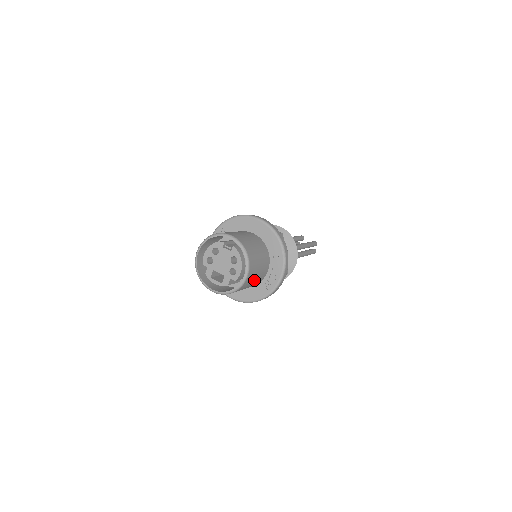
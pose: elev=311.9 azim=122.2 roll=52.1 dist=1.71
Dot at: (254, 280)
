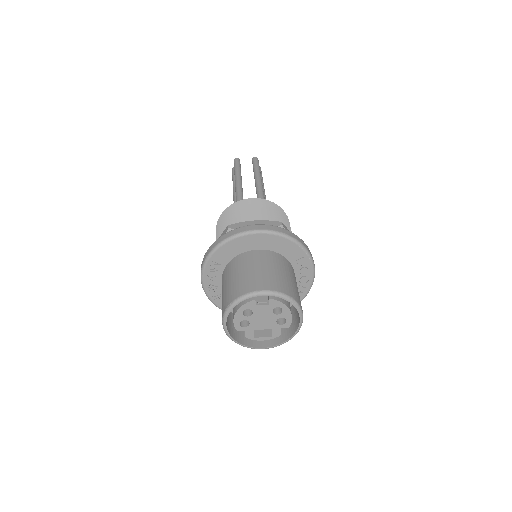
Dot at: occluded
